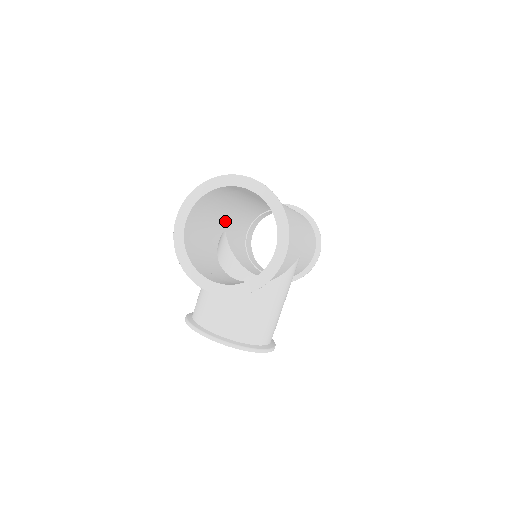
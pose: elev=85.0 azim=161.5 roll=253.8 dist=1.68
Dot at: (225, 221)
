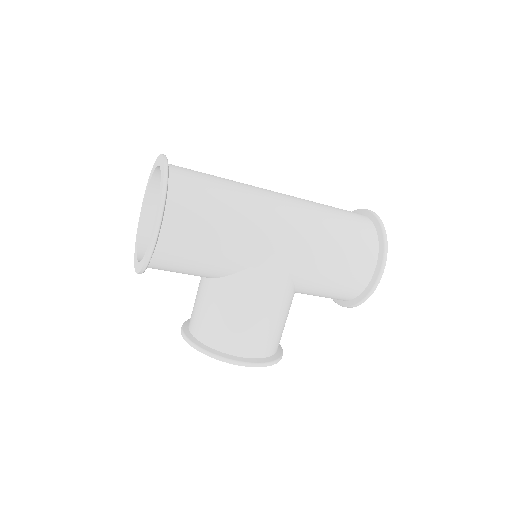
Dot at: occluded
